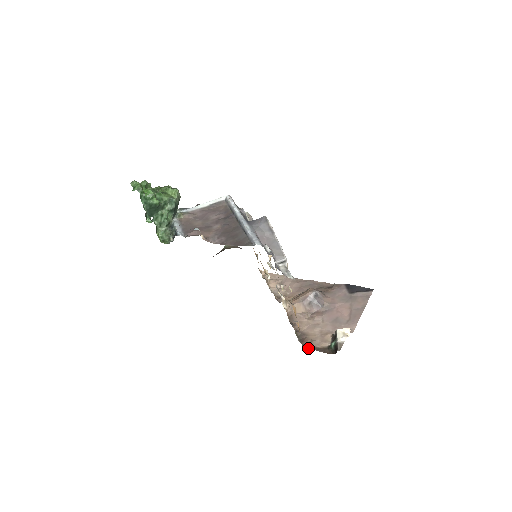
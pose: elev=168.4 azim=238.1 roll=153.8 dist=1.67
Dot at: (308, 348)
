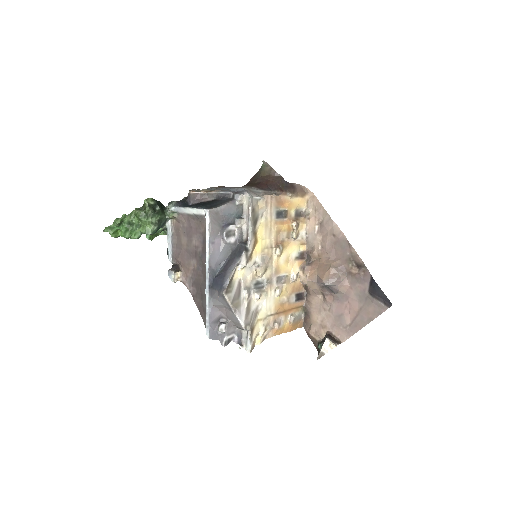
Dot at: (306, 330)
